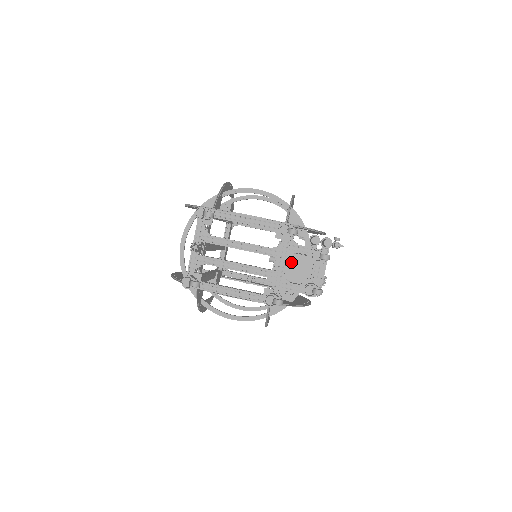
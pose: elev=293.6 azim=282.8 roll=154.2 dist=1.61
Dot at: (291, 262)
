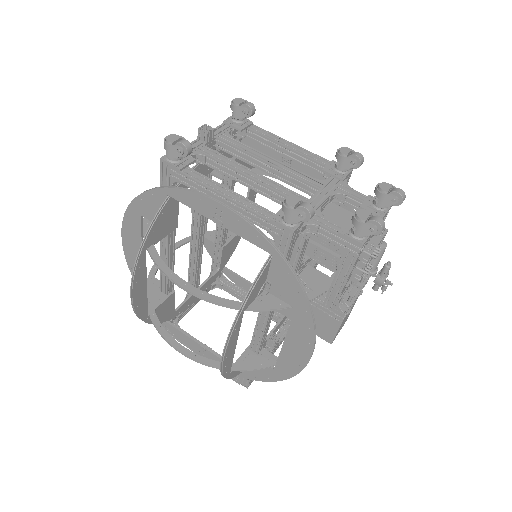
Dot at: (331, 212)
